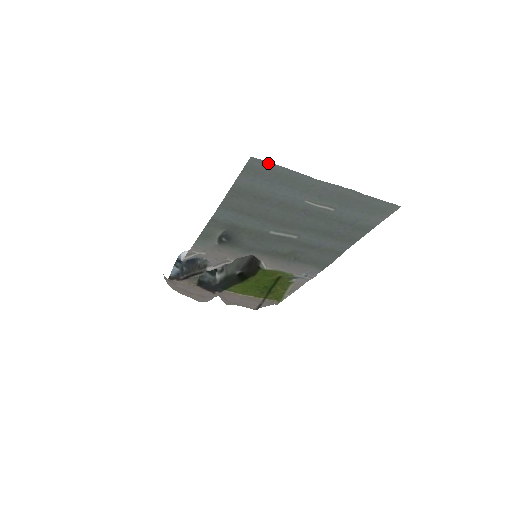
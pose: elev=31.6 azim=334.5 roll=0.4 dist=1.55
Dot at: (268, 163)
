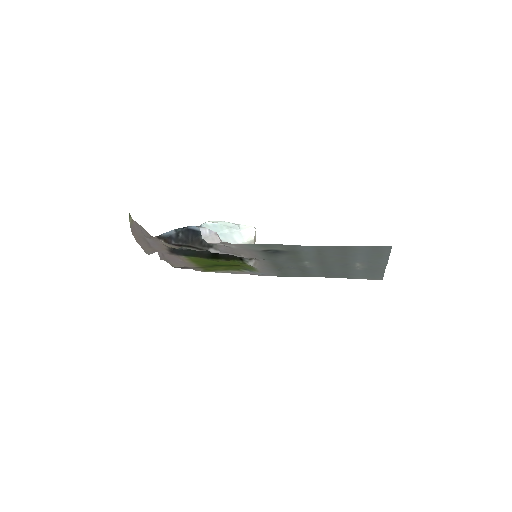
Dot at: (390, 250)
